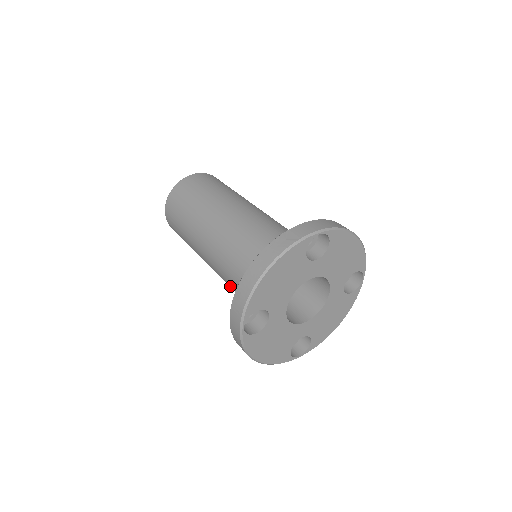
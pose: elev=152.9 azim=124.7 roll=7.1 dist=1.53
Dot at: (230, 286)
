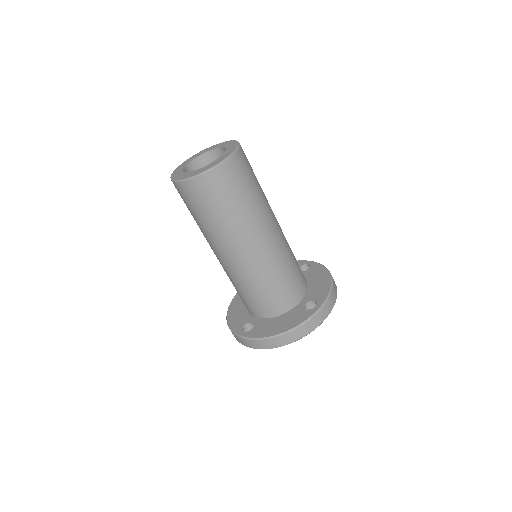
Dot at: (230, 280)
